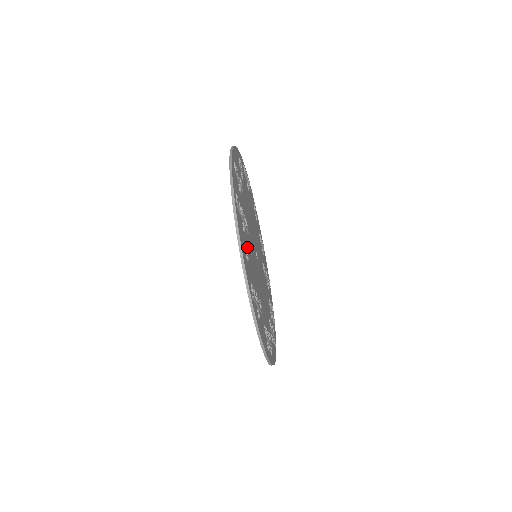
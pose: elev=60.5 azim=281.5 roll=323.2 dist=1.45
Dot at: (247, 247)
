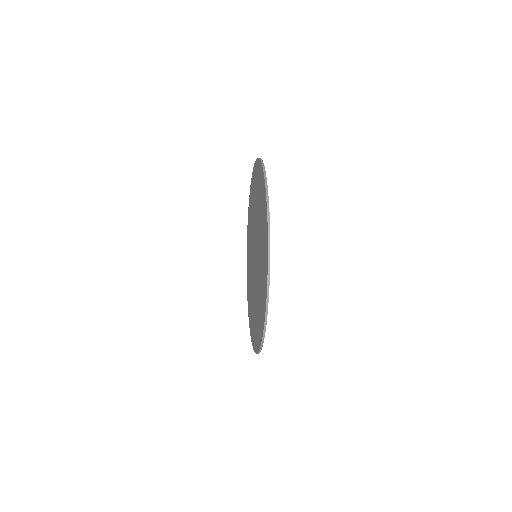
Dot at: occluded
